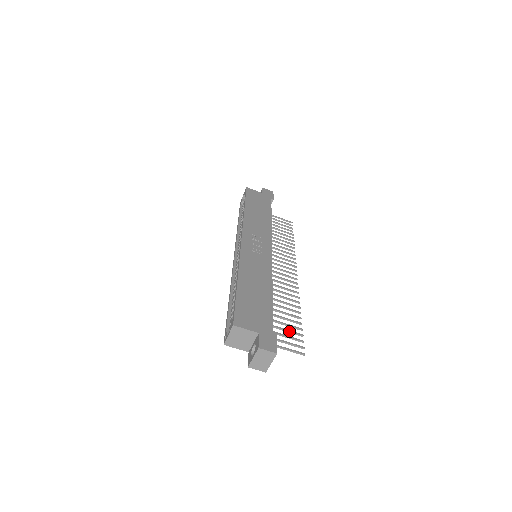
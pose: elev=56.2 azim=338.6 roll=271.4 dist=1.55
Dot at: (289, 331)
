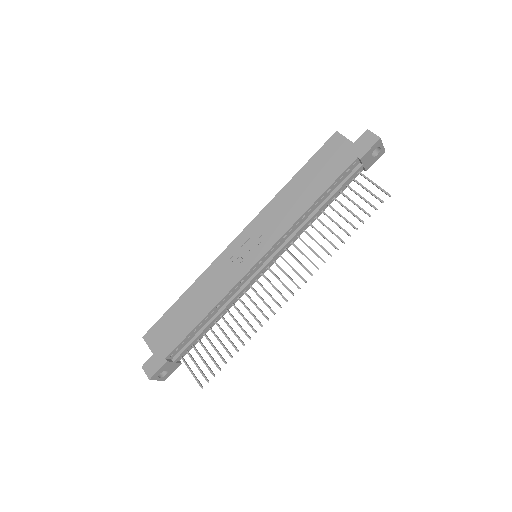
Dot at: (211, 358)
